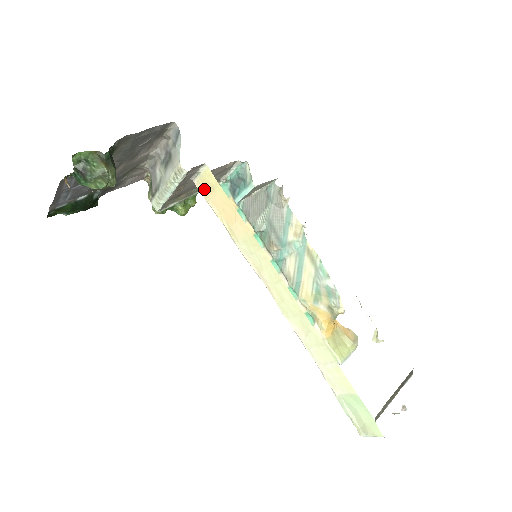
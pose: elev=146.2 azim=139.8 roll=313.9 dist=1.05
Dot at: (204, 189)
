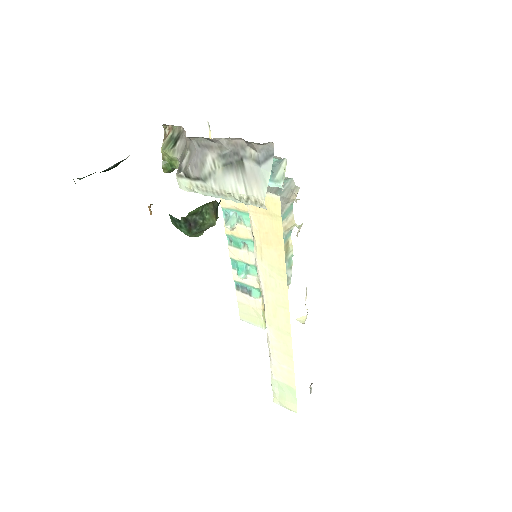
Dot at: occluded
